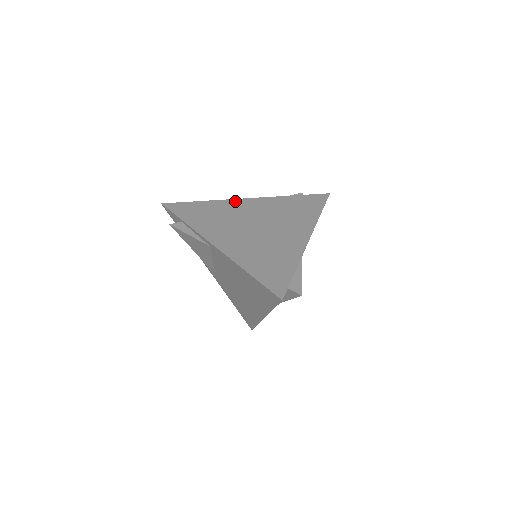
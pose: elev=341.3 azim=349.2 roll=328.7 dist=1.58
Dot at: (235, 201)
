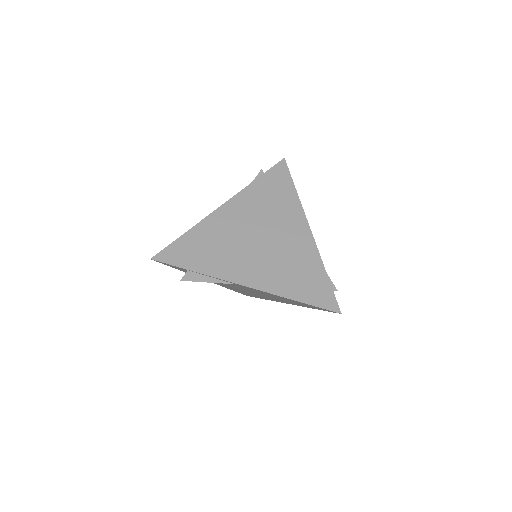
Dot at: (215, 216)
